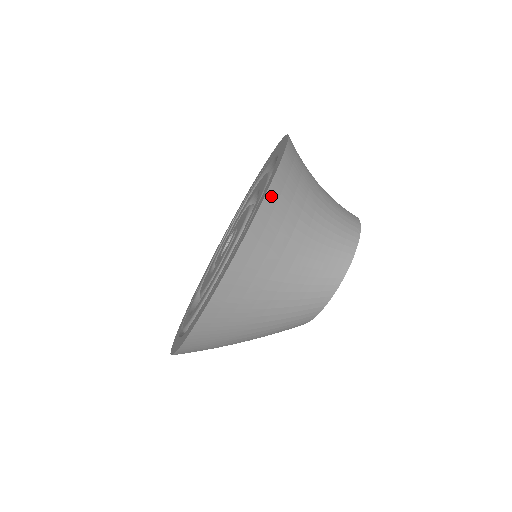
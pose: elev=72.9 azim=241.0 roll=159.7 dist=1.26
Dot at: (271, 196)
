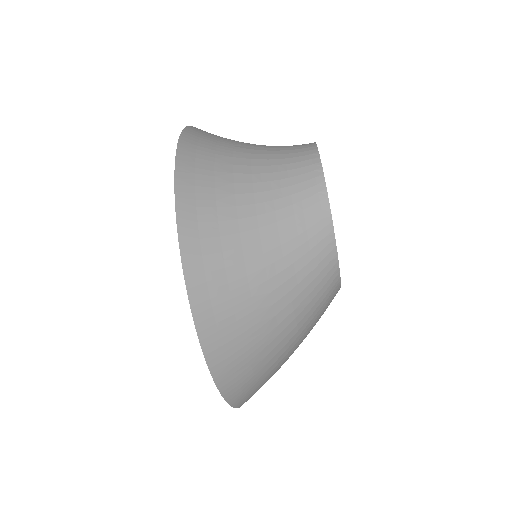
Dot at: (183, 169)
